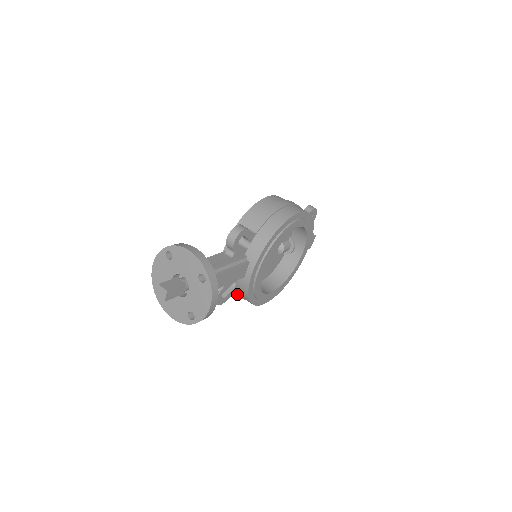
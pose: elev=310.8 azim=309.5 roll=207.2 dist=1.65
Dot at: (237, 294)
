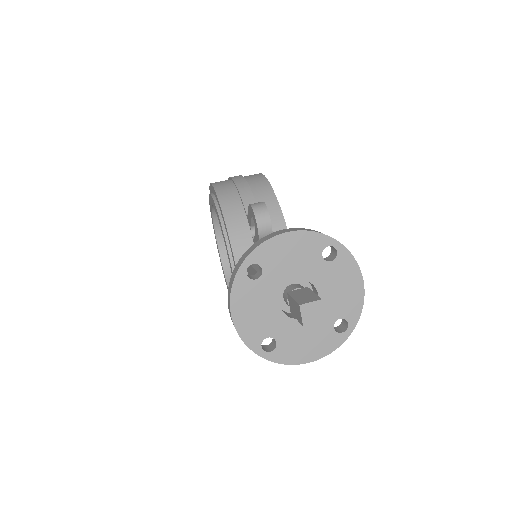
Dot at: occluded
